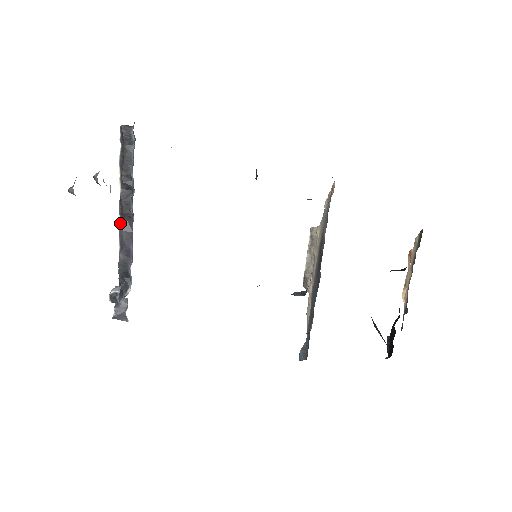
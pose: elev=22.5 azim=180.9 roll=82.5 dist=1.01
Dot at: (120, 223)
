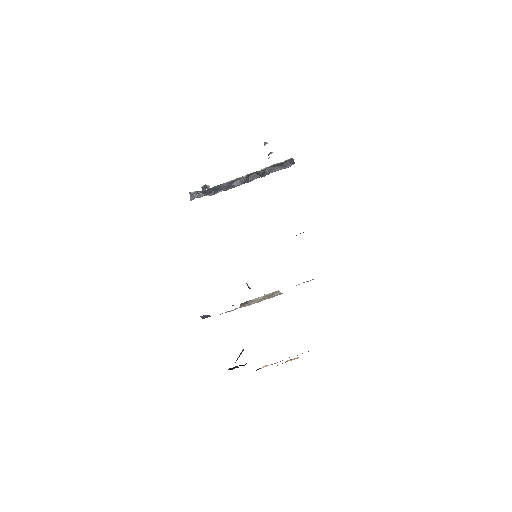
Dot at: (243, 177)
